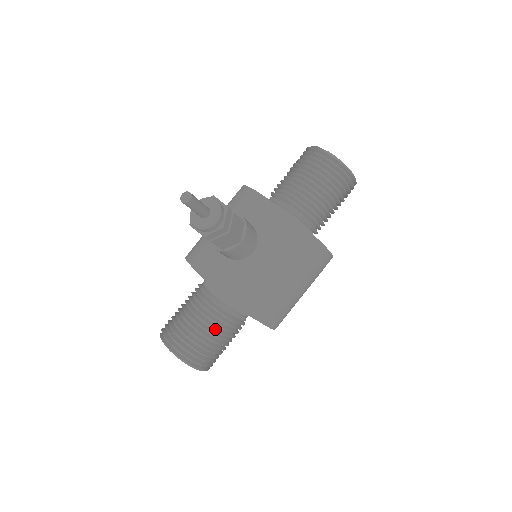
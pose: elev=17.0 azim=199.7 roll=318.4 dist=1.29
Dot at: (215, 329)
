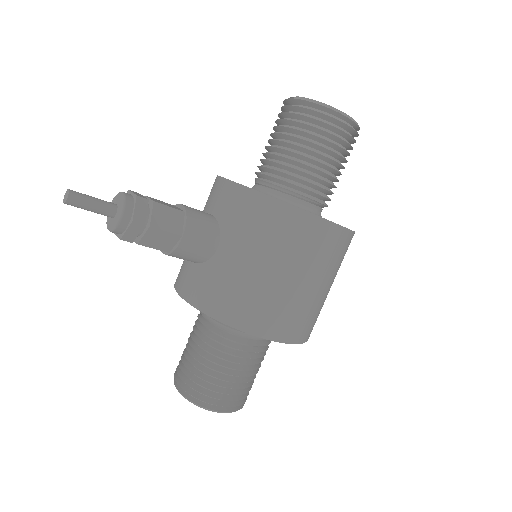
Dot at: (217, 356)
